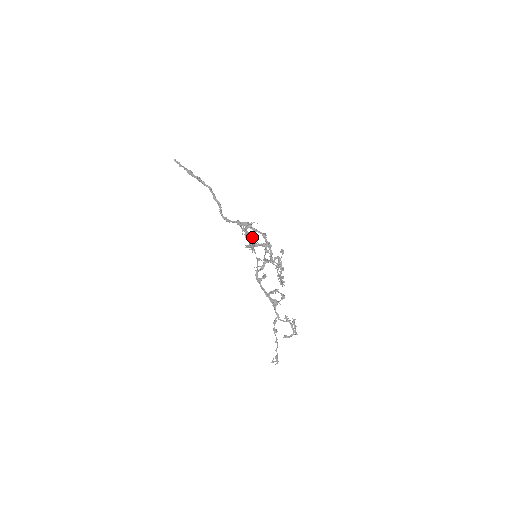
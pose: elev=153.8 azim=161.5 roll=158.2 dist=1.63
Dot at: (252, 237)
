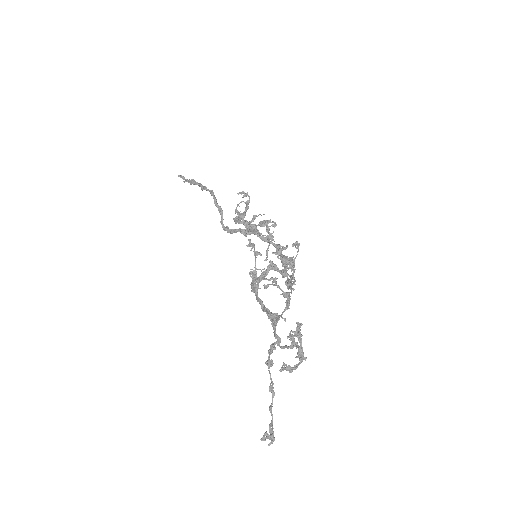
Dot at: occluded
